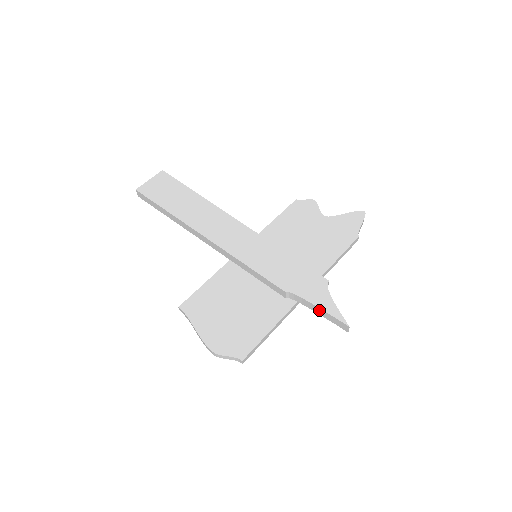
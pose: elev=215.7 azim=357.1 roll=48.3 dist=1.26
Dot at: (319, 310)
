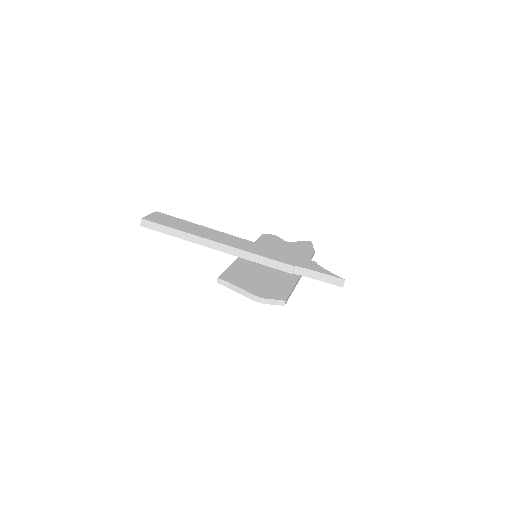
Dot at: (320, 275)
